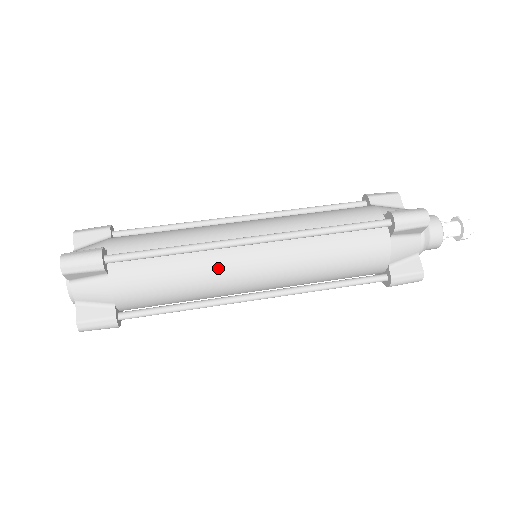
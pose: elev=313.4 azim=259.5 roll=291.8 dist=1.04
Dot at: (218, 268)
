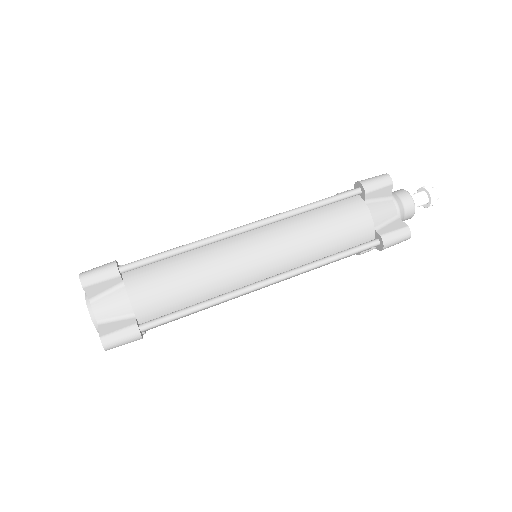
Dot at: (233, 298)
